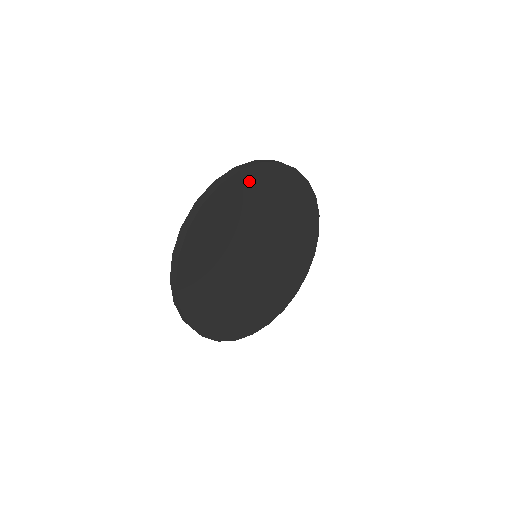
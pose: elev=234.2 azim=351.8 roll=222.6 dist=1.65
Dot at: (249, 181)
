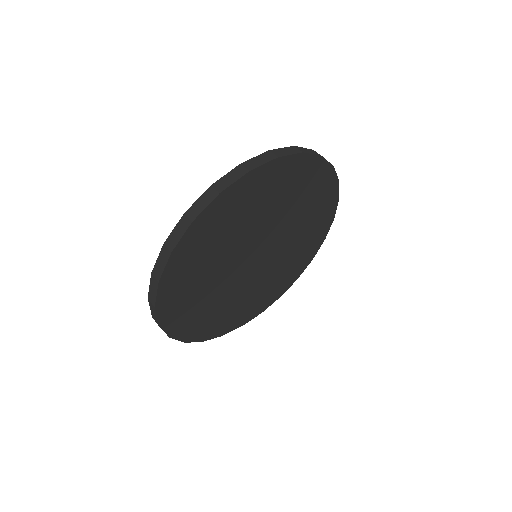
Dot at: (191, 245)
